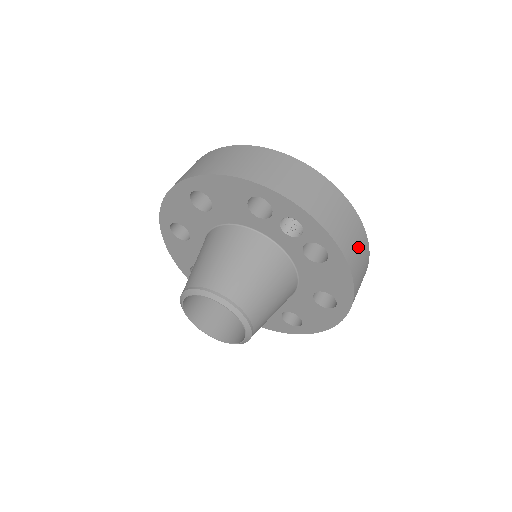
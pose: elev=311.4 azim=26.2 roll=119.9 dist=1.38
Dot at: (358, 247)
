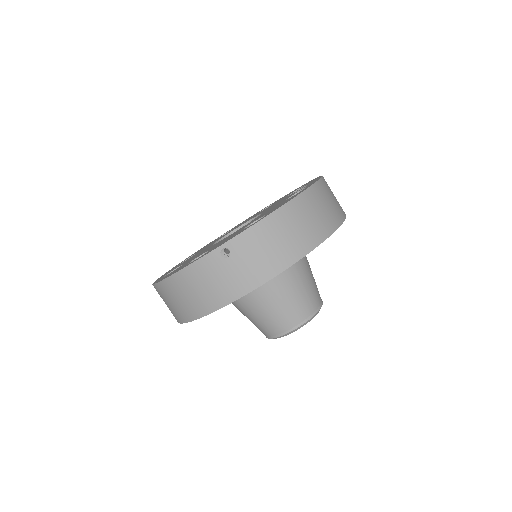
Dot at: occluded
